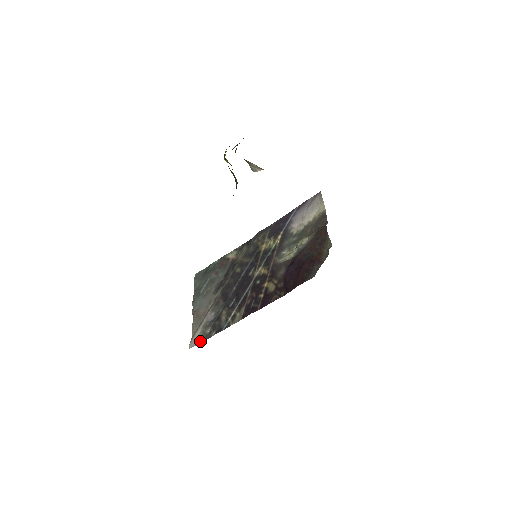
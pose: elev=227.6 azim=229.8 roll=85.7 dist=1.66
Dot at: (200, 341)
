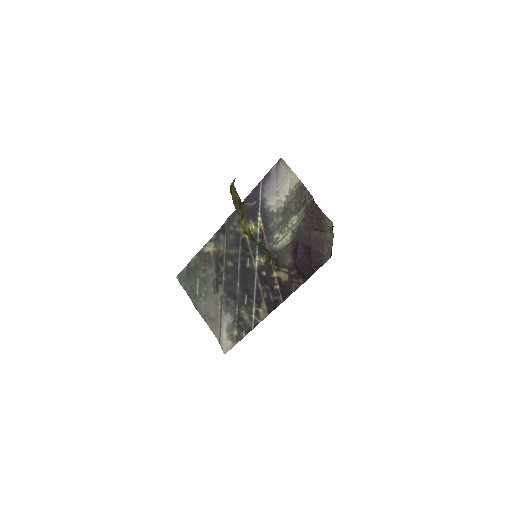
Dot at: (232, 344)
